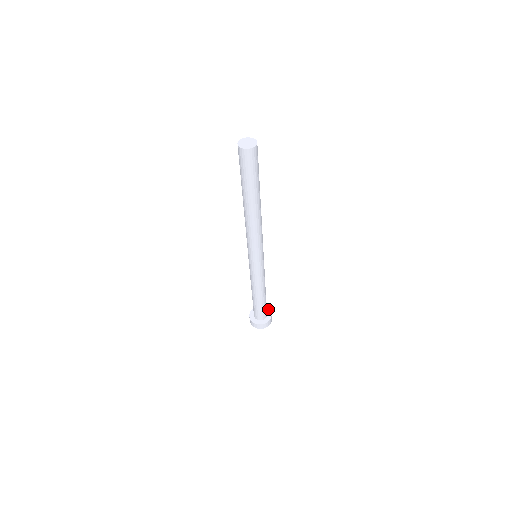
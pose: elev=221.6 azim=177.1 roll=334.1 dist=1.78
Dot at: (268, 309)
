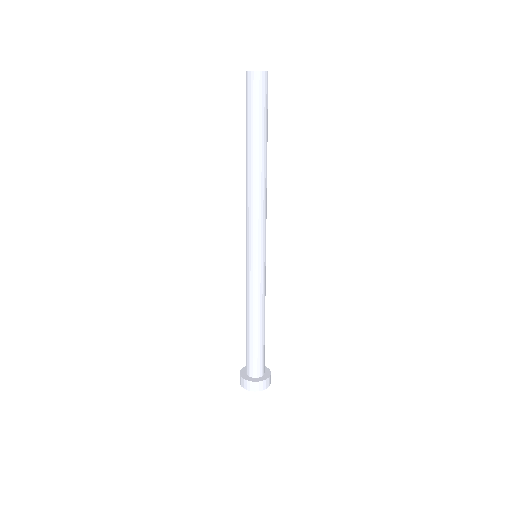
Dot at: (269, 375)
